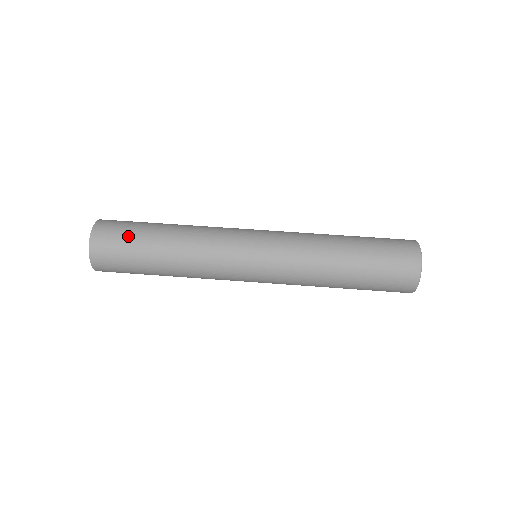
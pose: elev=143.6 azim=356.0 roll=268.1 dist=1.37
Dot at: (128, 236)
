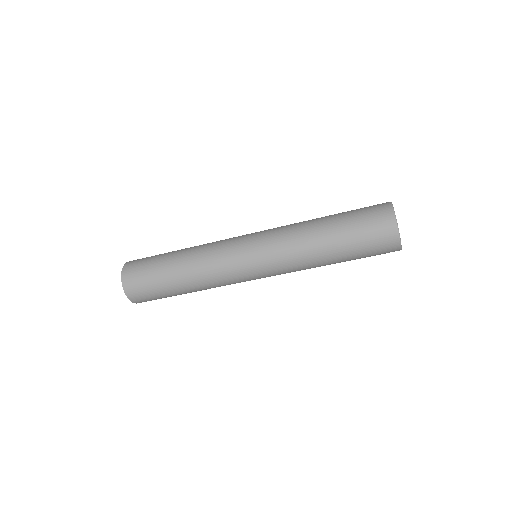
Dot at: (149, 274)
